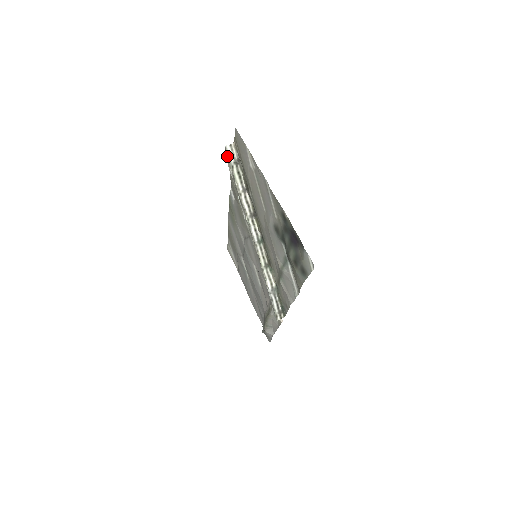
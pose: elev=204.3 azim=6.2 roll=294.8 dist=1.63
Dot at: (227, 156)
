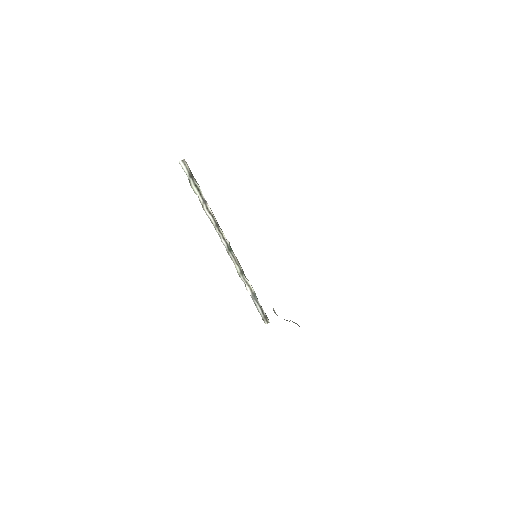
Dot at: (185, 170)
